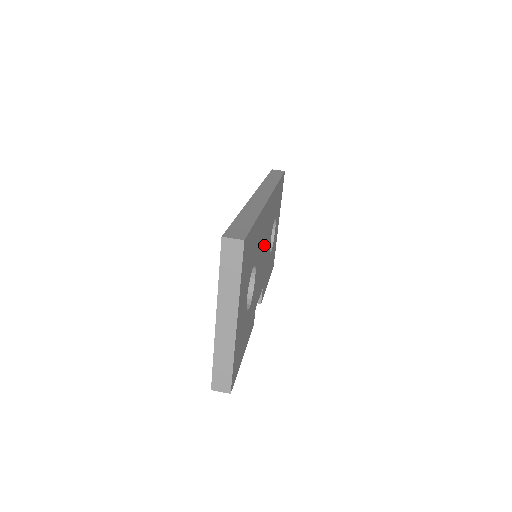
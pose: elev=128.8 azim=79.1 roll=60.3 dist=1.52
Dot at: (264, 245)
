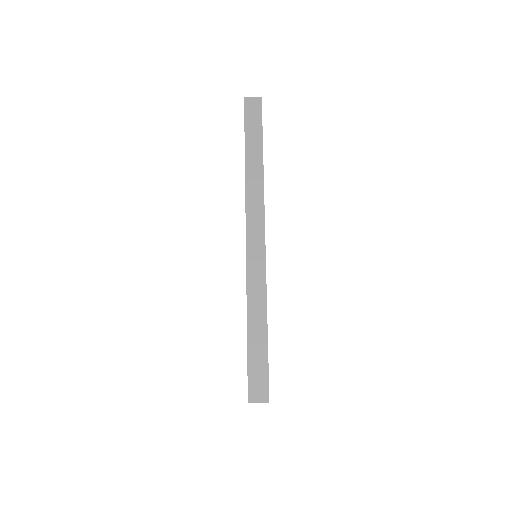
Dot at: occluded
